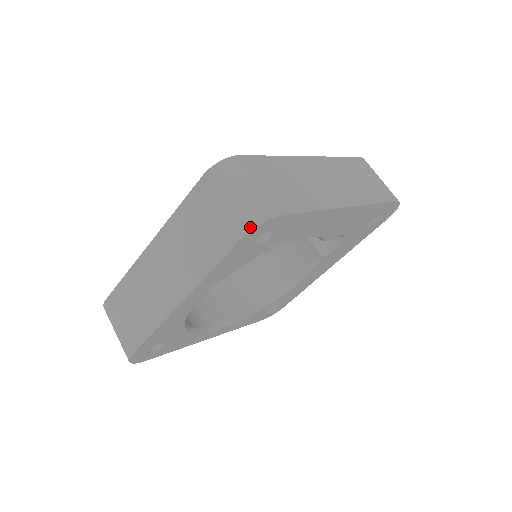
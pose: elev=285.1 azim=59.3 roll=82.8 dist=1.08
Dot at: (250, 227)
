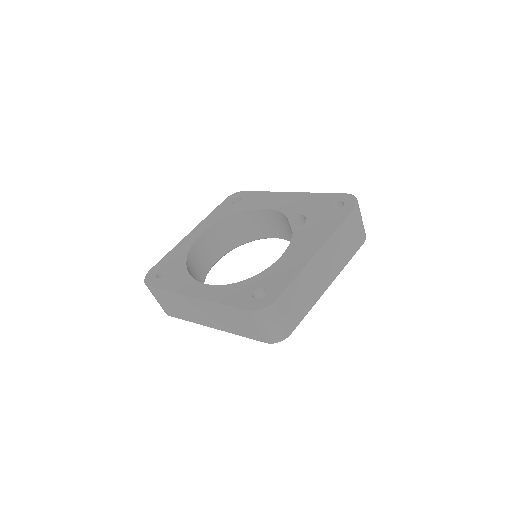
Dot at: (272, 342)
